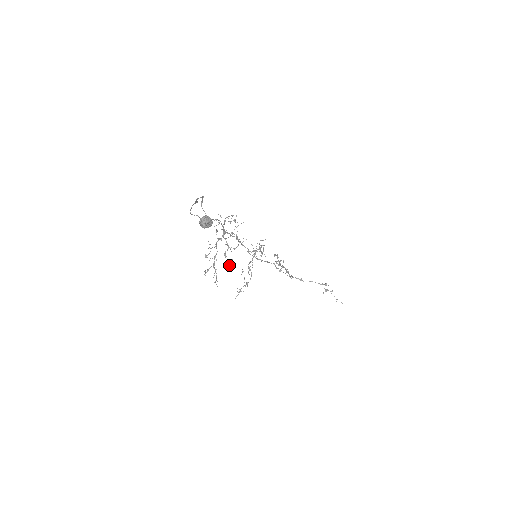
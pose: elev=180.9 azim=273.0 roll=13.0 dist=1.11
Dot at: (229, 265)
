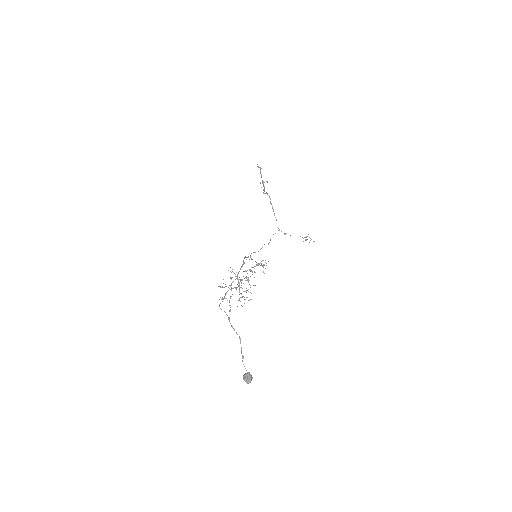
Dot at: occluded
